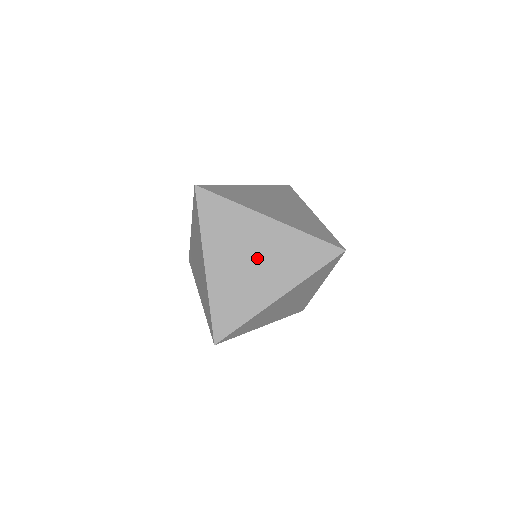
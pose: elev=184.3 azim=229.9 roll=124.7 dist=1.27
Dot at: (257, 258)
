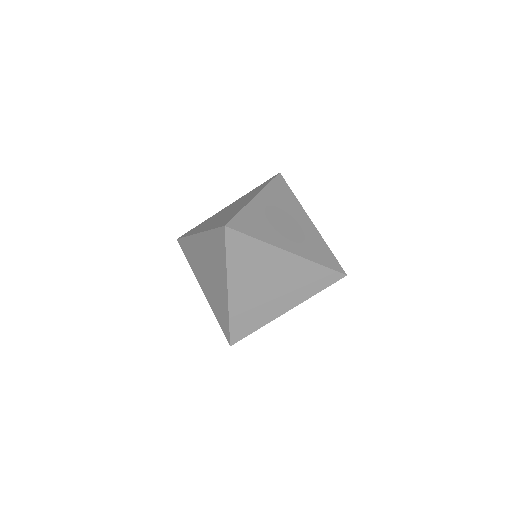
Dot at: (274, 284)
